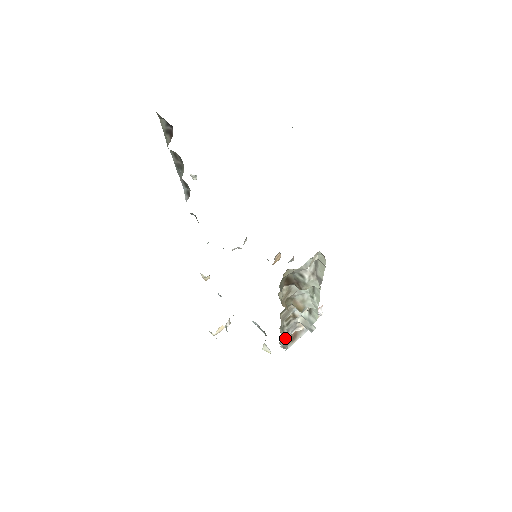
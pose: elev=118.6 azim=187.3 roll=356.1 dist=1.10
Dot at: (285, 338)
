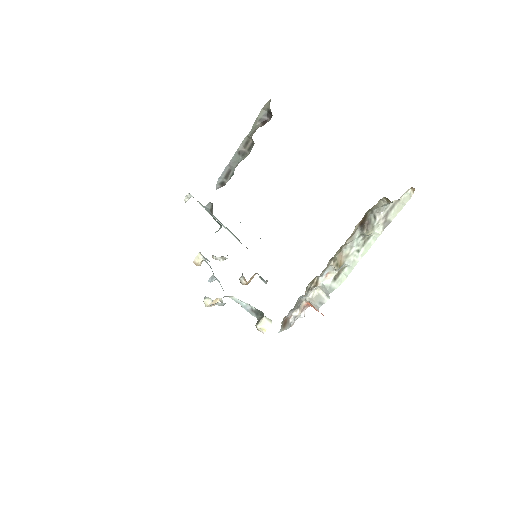
Dot at: (290, 312)
